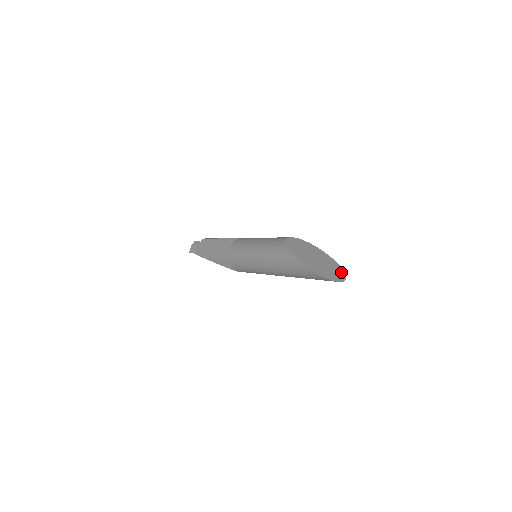
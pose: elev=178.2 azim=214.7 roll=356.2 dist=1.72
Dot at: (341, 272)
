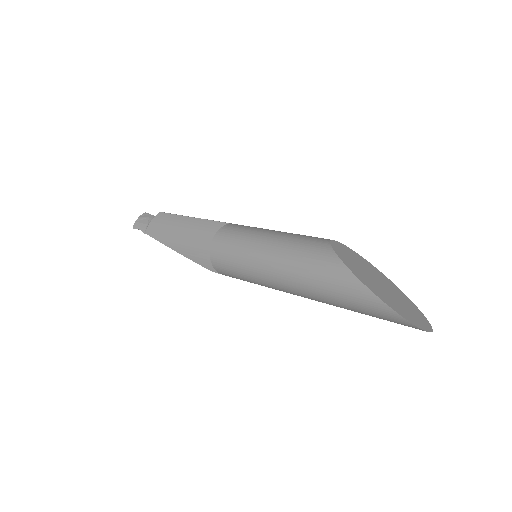
Dot at: (420, 313)
